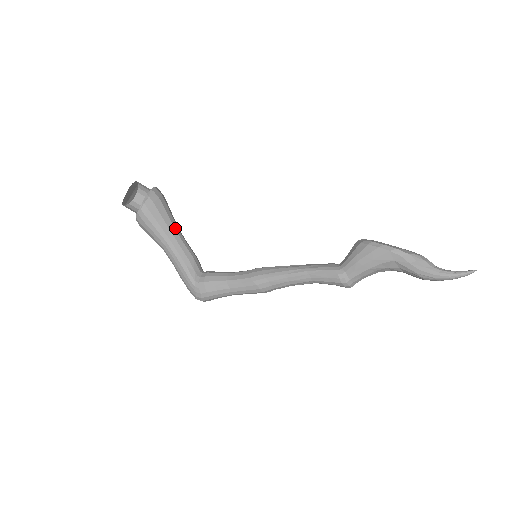
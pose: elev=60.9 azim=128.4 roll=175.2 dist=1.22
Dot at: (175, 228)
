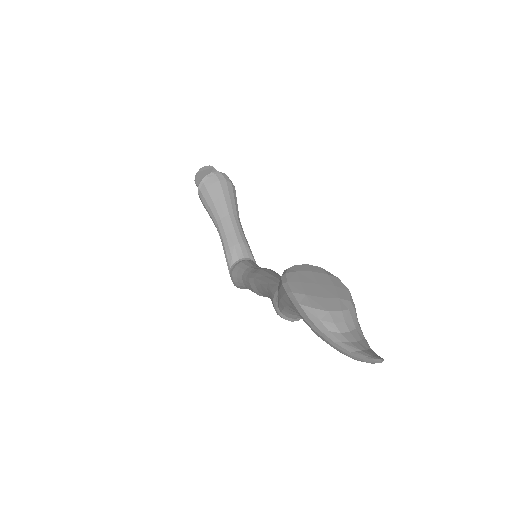
Dot at: (225, 213)
